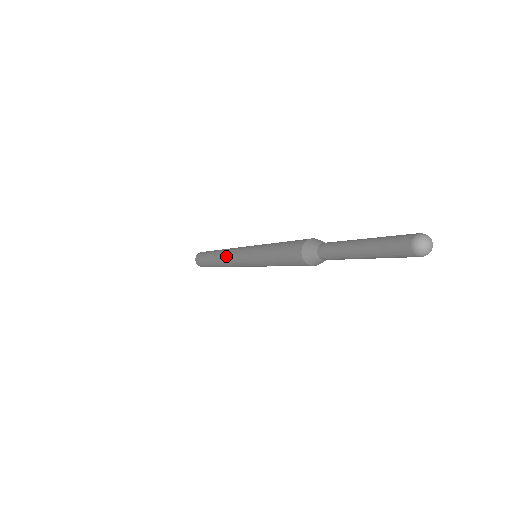
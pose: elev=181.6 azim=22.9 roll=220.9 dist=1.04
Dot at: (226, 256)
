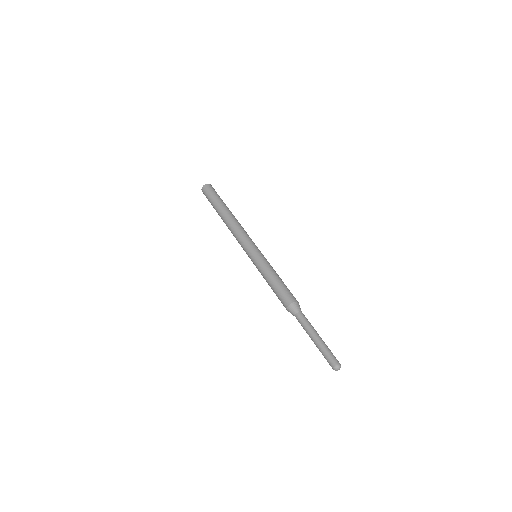
Dot at: (235, 231)
